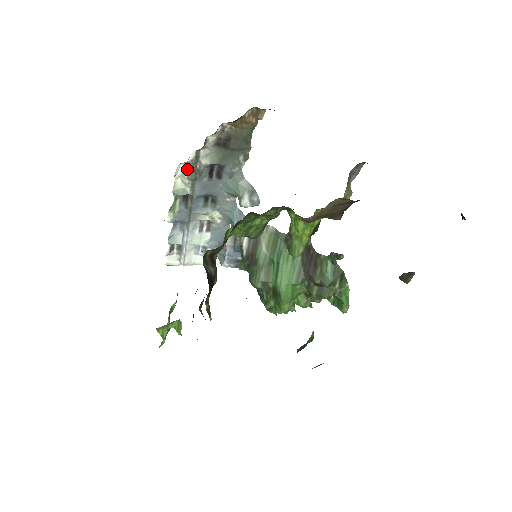
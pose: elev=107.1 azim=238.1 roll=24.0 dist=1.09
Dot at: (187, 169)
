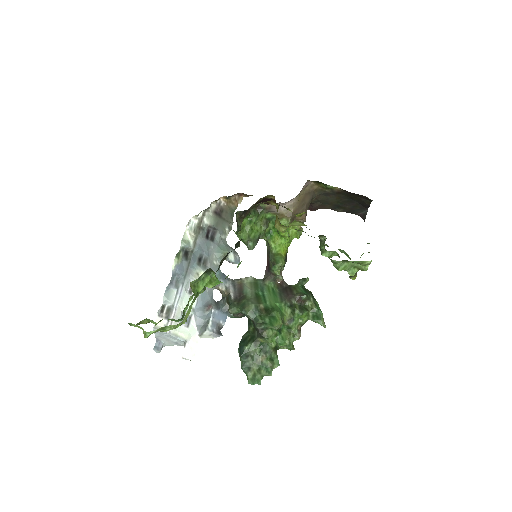
Dot at: (194, 226)
